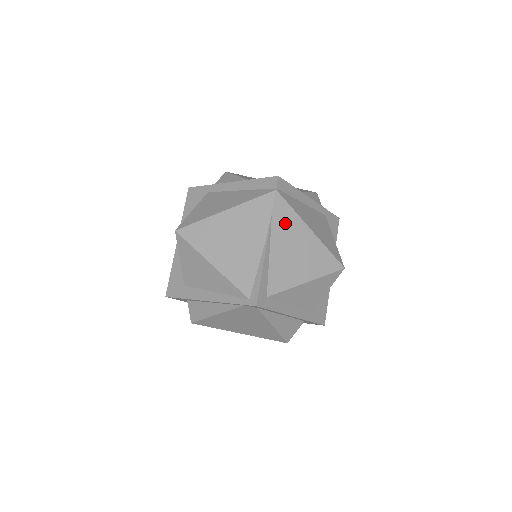
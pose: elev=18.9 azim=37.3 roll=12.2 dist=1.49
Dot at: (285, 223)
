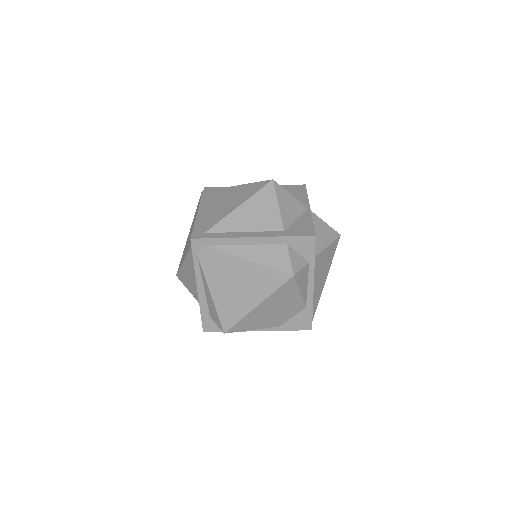
Dot at: (212, 197)
